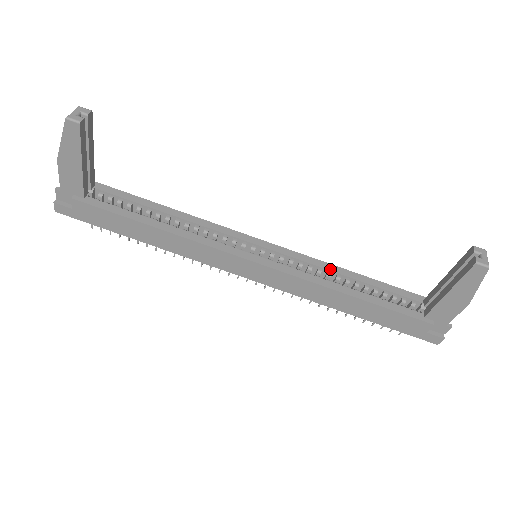
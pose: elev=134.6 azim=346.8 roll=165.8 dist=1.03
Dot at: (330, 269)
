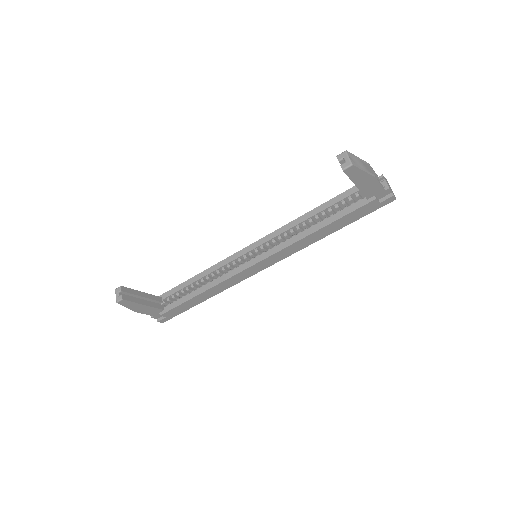
Dot at: (296, 224)
